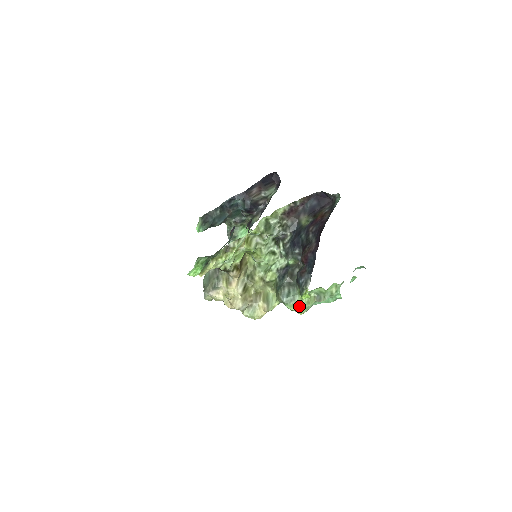
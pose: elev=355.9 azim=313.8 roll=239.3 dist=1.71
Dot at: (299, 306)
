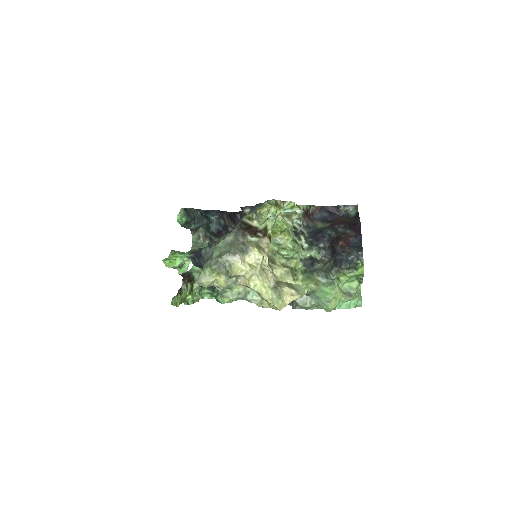
Dot at: (339, 291)
